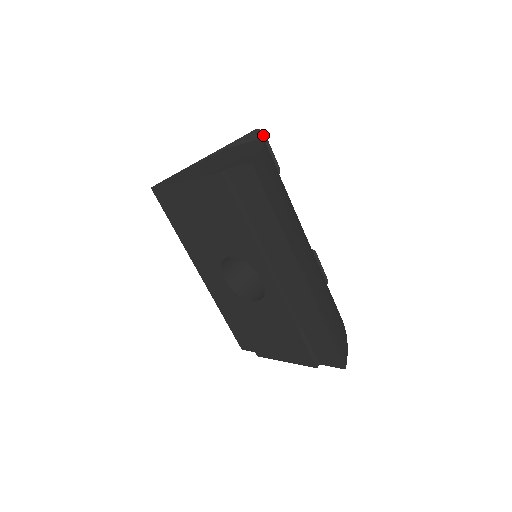
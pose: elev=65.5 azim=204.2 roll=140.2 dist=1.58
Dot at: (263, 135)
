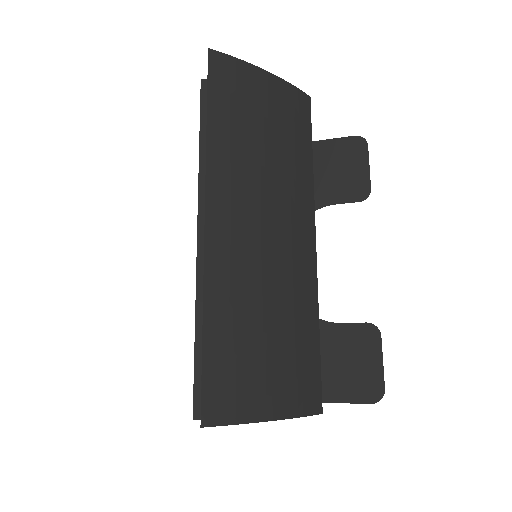
Dot at: (364, 145)
